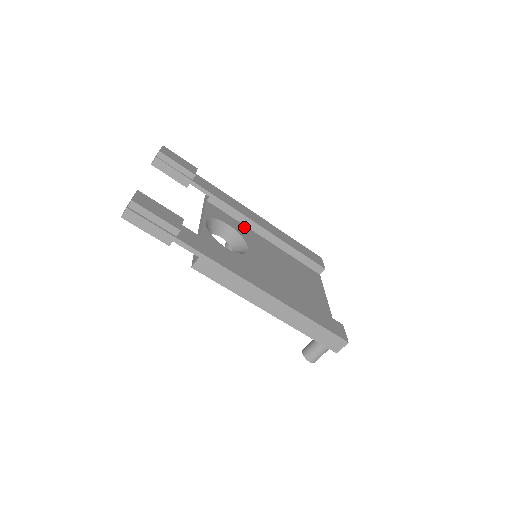
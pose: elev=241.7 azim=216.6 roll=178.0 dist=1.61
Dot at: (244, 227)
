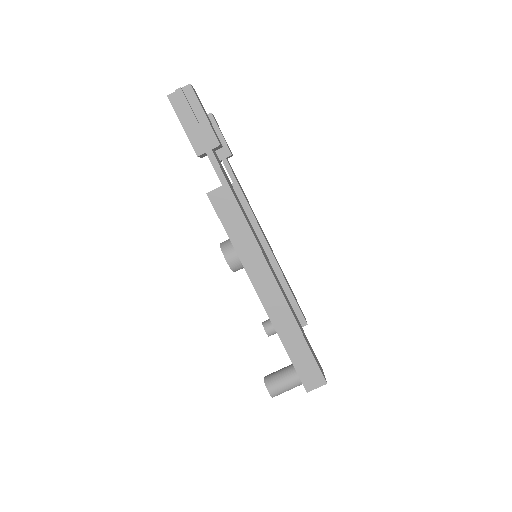
Dot at: occluded
